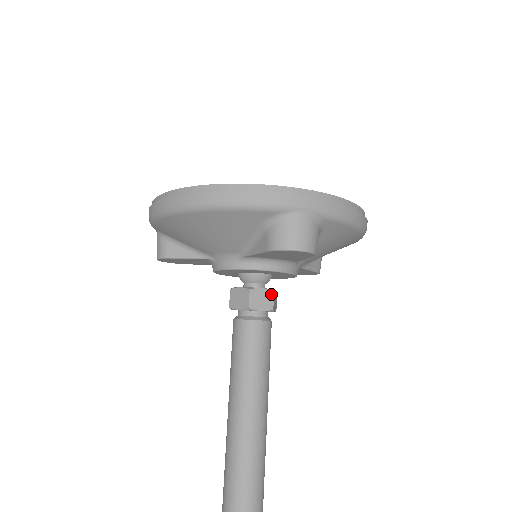
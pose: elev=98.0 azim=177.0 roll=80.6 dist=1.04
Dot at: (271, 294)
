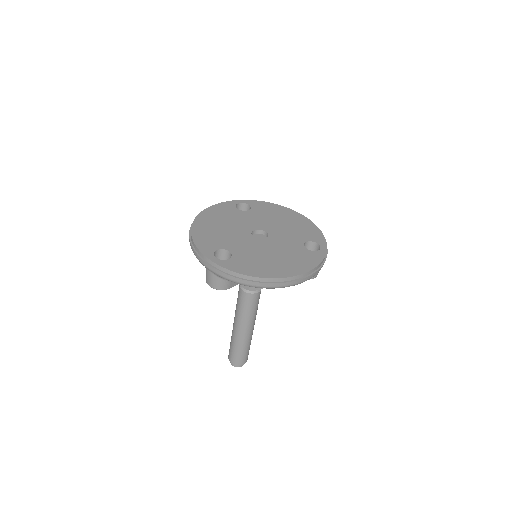
Dot at: occluded
